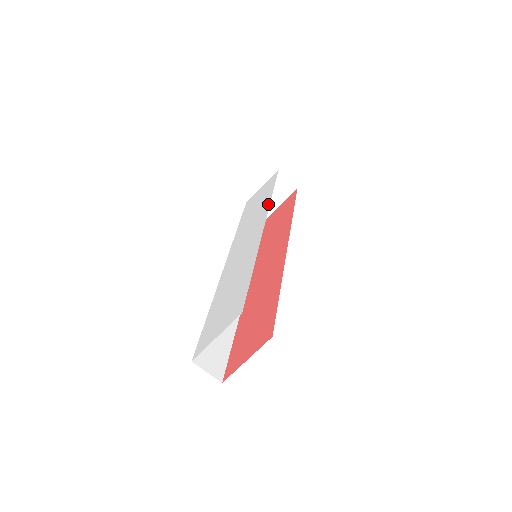
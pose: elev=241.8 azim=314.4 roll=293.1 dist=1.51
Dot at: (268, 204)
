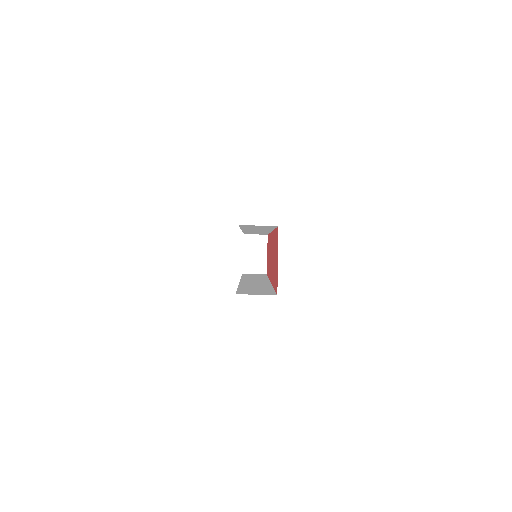
Dot at: occluded
